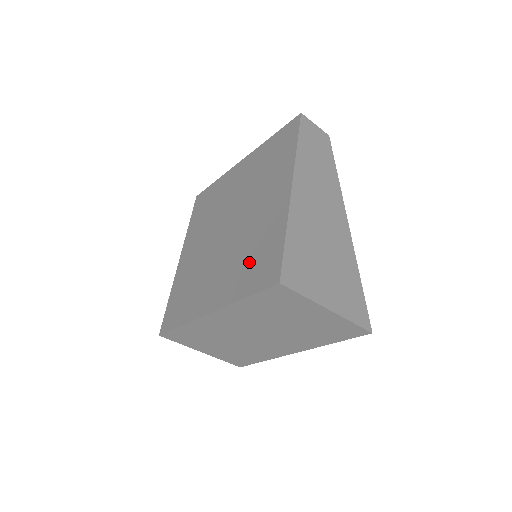
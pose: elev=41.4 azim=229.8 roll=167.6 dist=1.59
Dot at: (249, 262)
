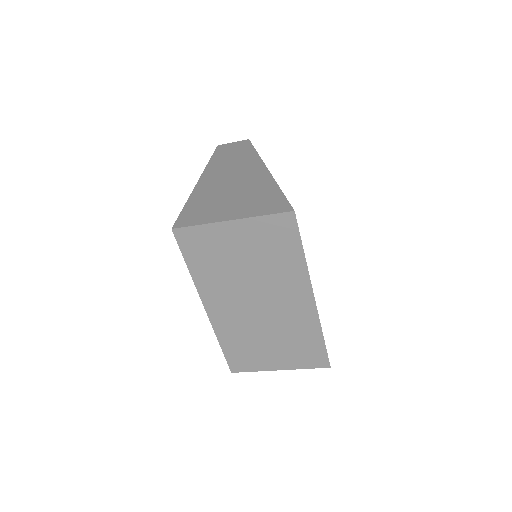
Dot at: occluded
